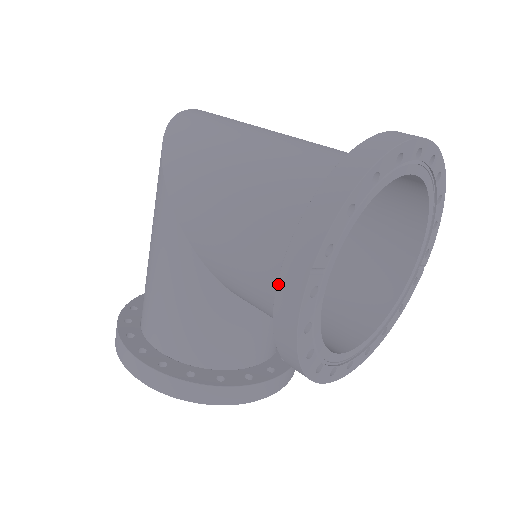
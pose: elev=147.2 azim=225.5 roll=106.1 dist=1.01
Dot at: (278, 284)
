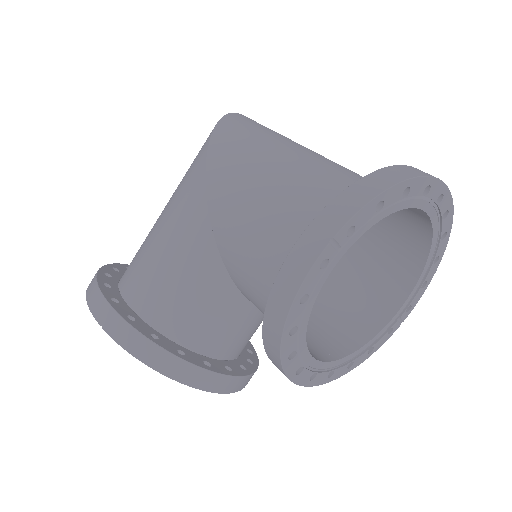
Dot at: (294, 247)
